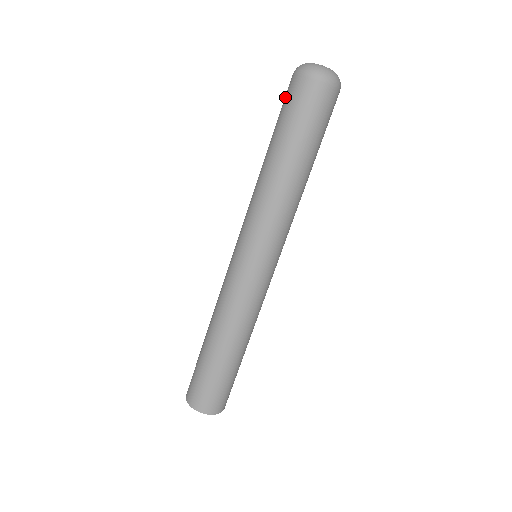
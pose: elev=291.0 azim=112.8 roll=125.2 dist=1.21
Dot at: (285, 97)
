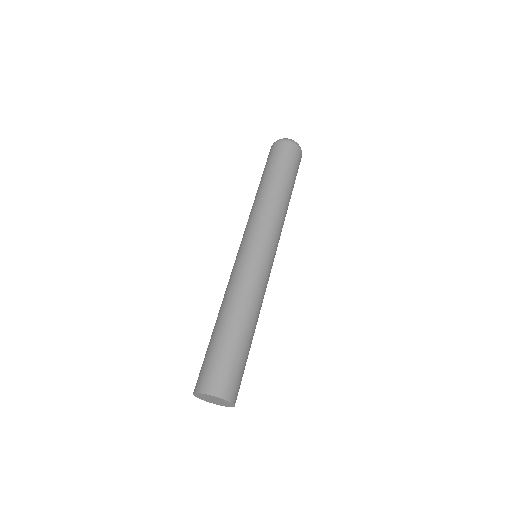
Dot at: (268, 156)
